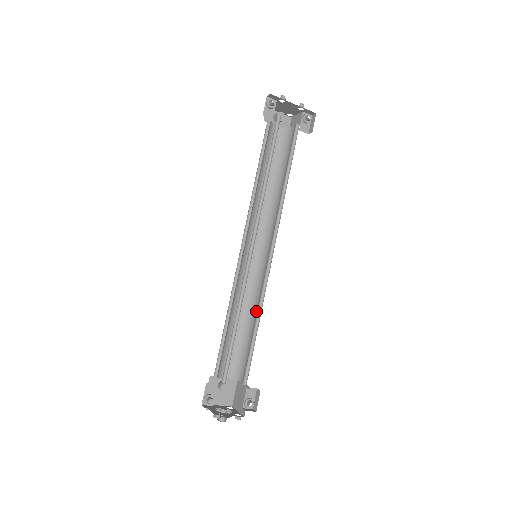
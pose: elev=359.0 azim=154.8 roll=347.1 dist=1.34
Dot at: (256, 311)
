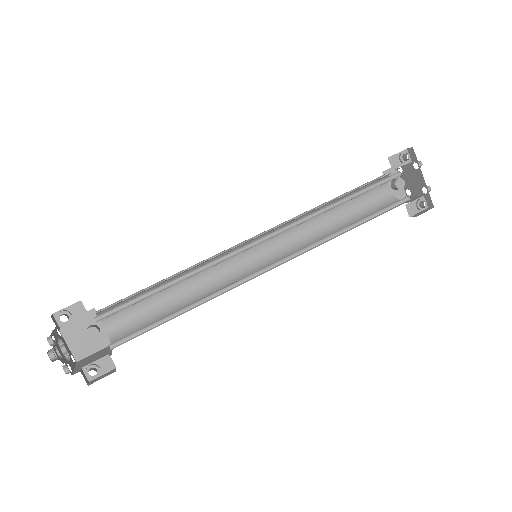
Dot at: occluded
